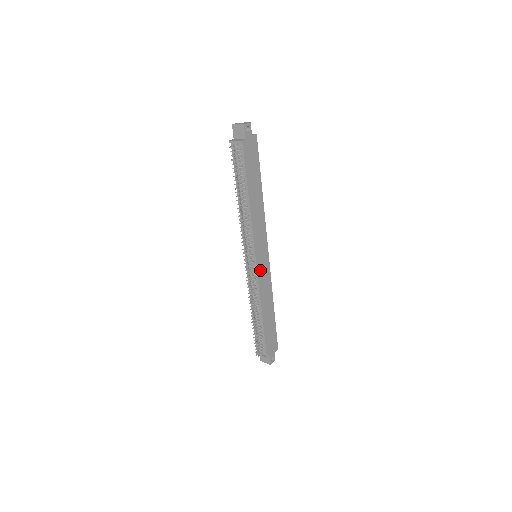
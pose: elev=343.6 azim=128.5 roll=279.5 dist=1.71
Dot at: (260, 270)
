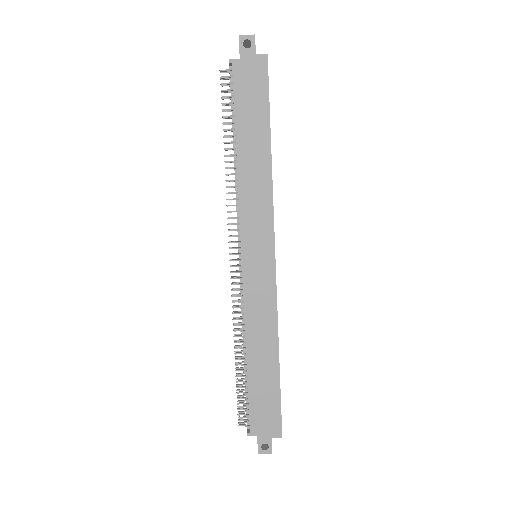
Dot at: (251, 278)
